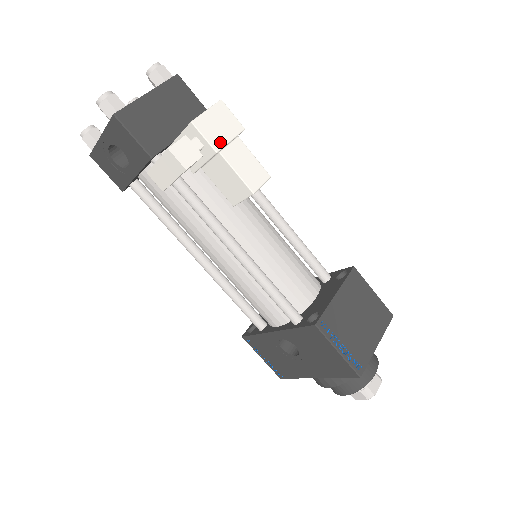
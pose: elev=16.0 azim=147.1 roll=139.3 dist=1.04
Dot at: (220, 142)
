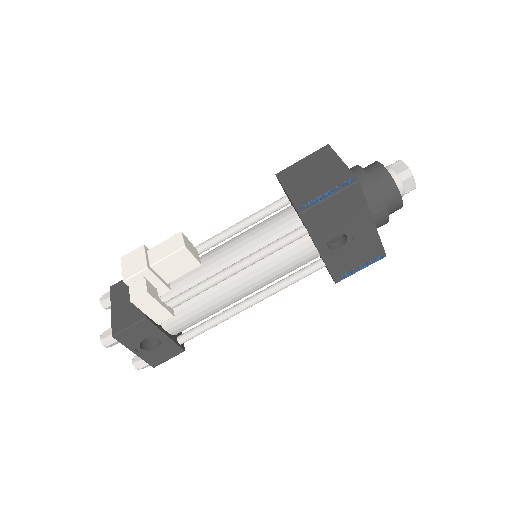
Dot at: (142, 264)
